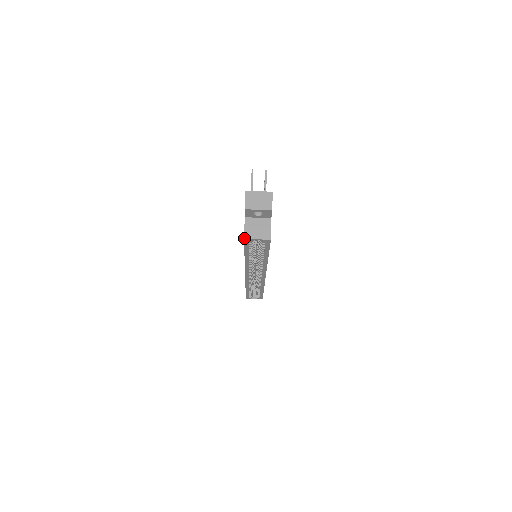
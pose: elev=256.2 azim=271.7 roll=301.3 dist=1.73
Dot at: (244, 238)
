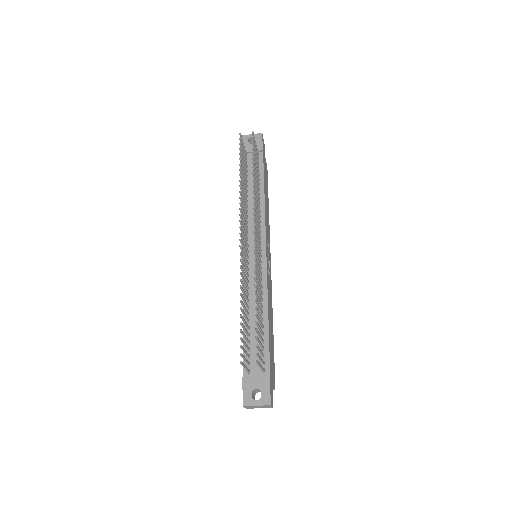
Dot at: occluded
